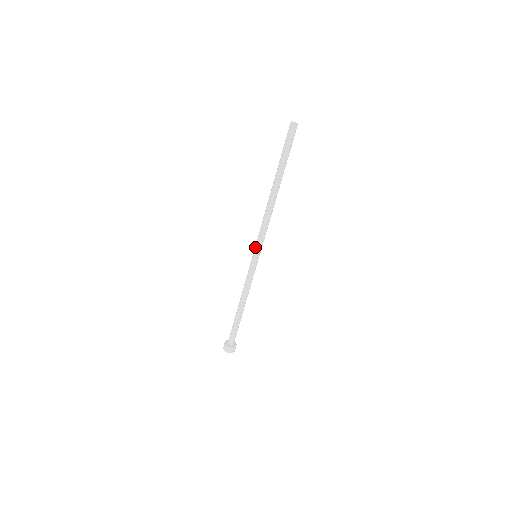
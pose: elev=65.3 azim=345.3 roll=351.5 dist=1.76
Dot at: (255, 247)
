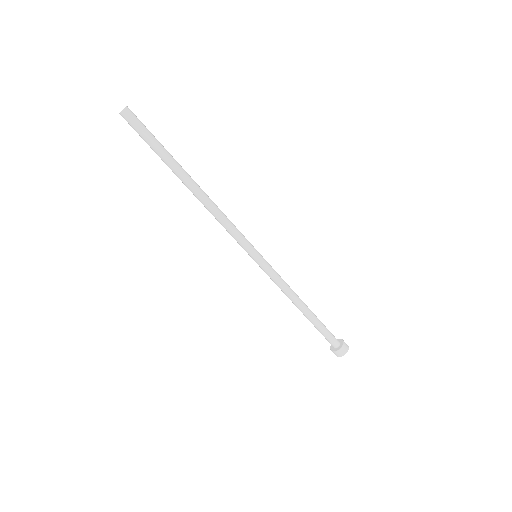
Dot at: occluded
